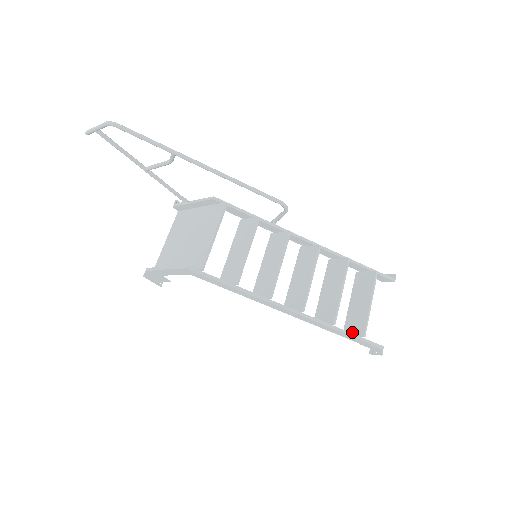
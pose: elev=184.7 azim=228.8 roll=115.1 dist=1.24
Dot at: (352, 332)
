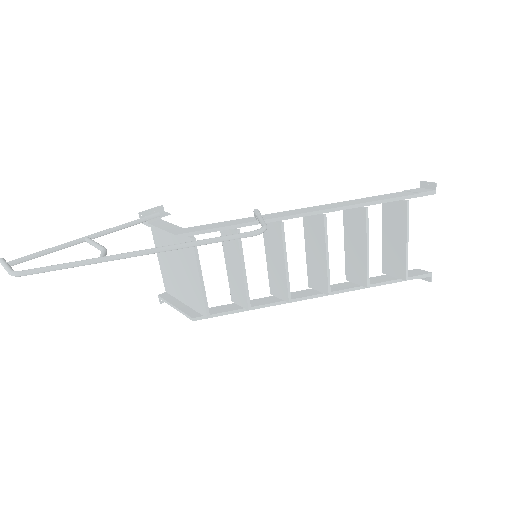
Dot at: (392, 273)
